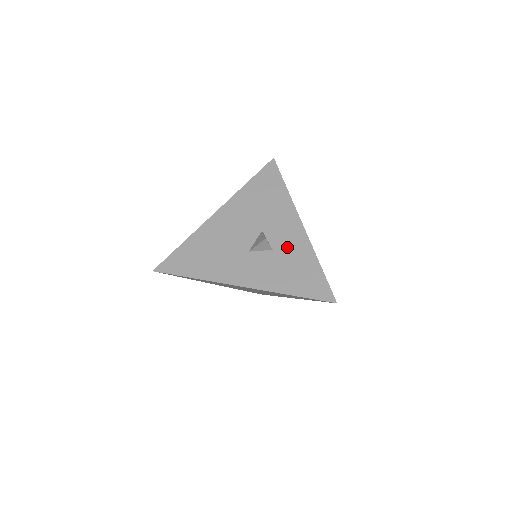
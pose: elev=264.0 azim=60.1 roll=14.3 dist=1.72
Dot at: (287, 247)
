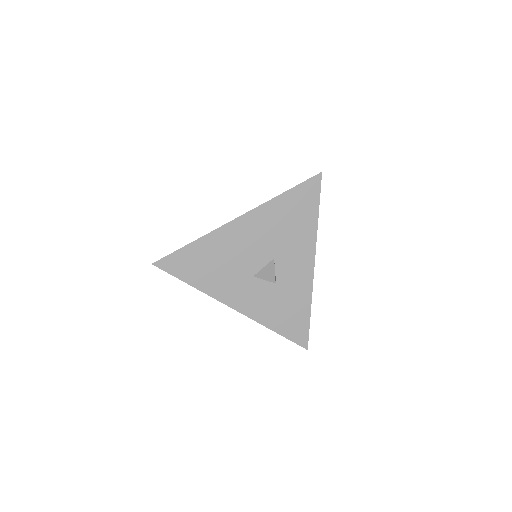
Dot at: (290, 284)
